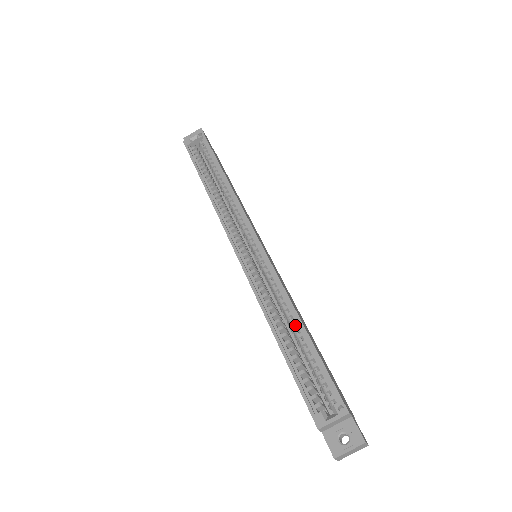
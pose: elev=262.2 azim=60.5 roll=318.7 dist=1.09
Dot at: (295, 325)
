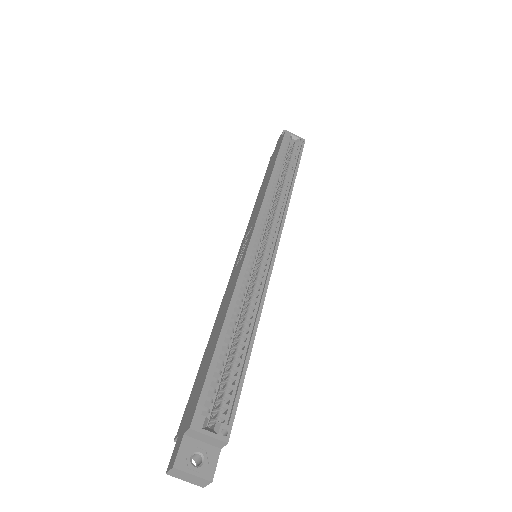
Dot at: (244, 332)
